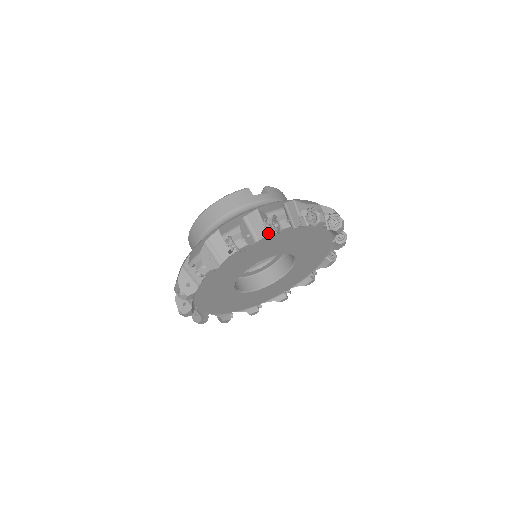
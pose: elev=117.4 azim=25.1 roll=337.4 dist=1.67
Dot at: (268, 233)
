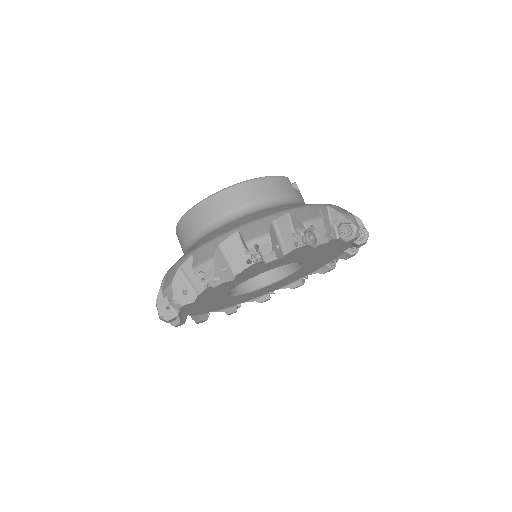
Dot at: (333, 236)
